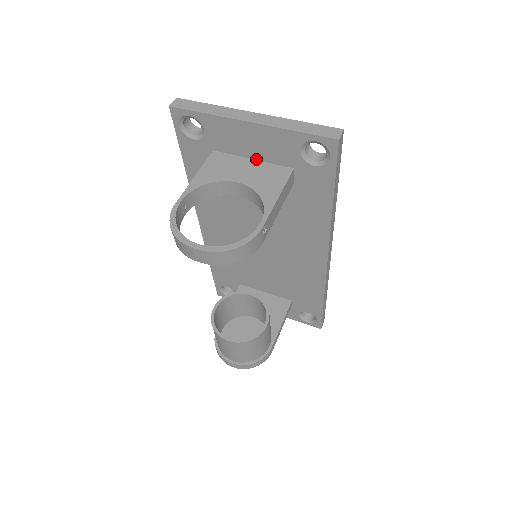
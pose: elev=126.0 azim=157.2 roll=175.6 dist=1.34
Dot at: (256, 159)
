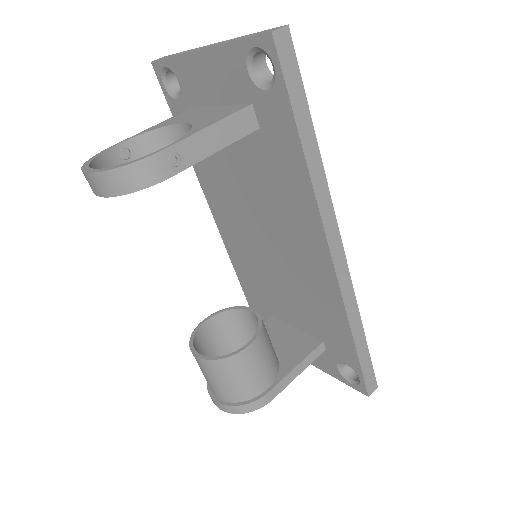
Dot at: (222, 104)
